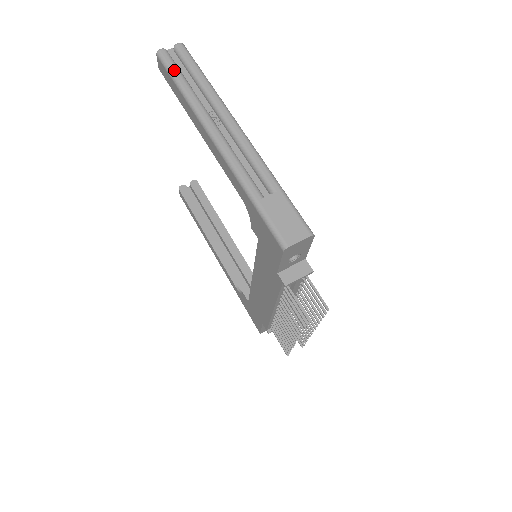
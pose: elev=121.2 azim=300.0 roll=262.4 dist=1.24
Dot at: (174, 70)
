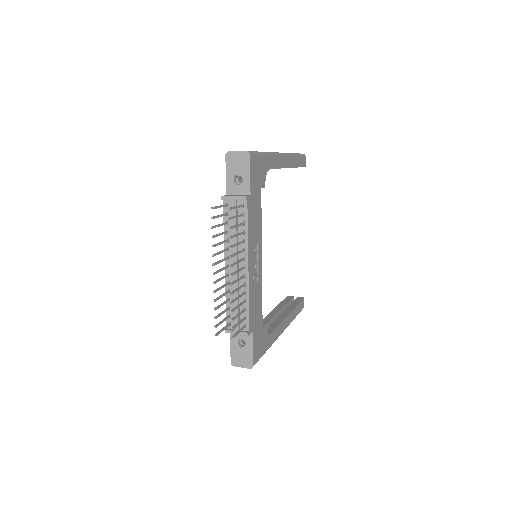
Dot at: occluded
